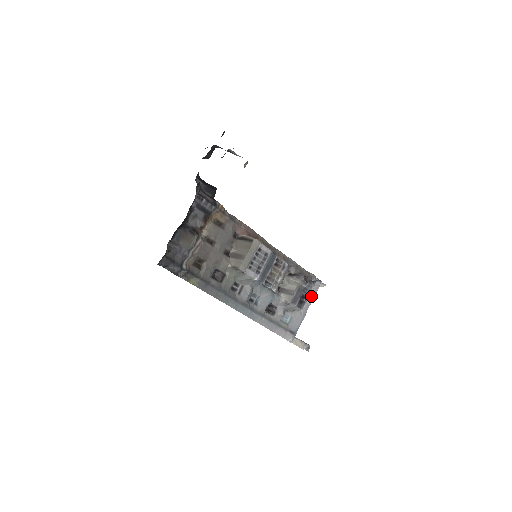
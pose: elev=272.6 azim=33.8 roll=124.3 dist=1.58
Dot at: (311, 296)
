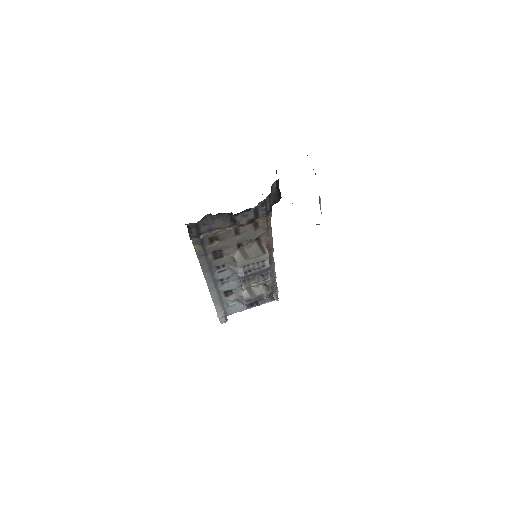
Dot at: occluded
